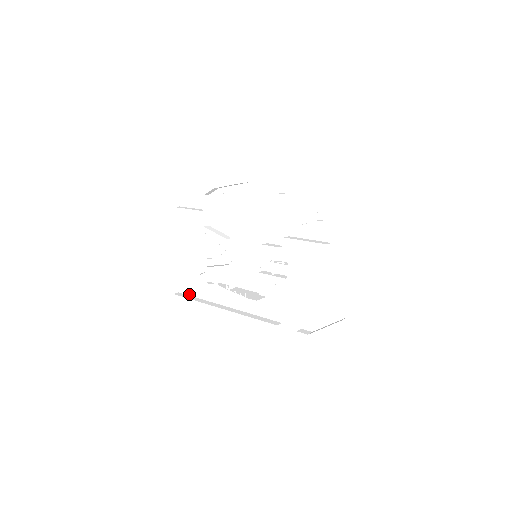
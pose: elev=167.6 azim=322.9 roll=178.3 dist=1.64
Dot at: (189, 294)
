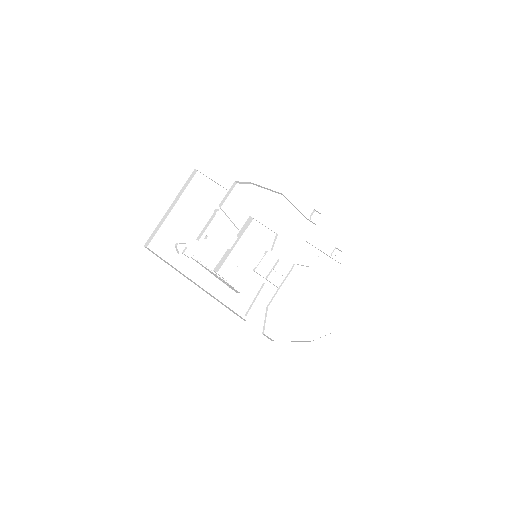
Dot at: (159, 254)
